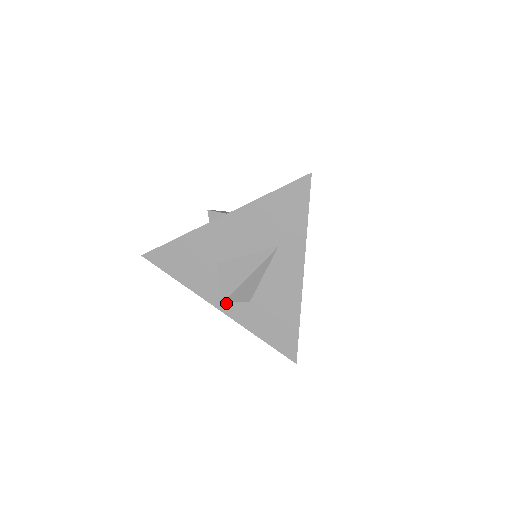
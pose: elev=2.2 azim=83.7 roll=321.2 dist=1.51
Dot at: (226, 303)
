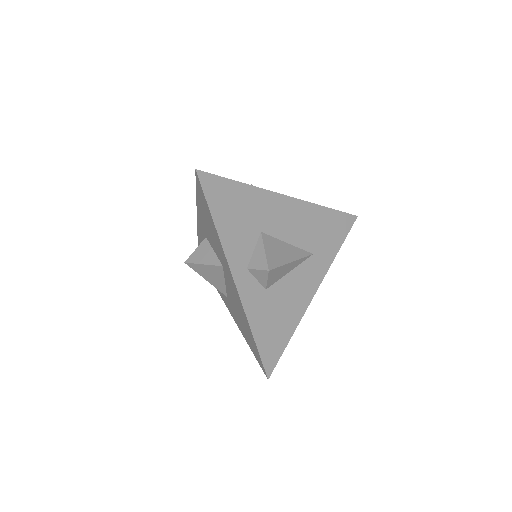
Dot at: (245, 278)
